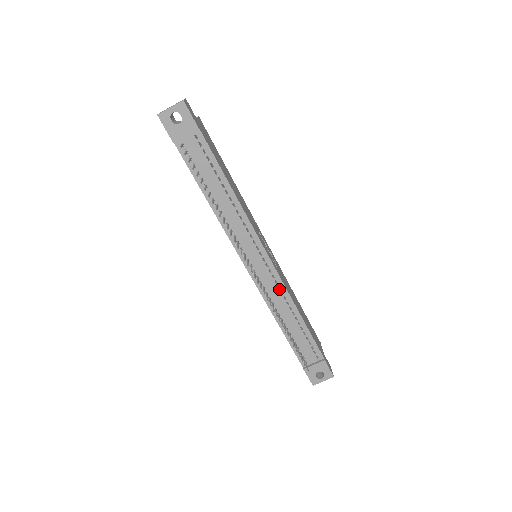
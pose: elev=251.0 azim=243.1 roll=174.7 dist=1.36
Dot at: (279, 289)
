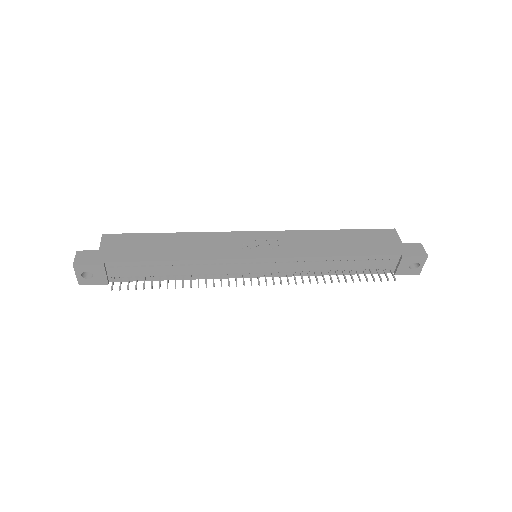
Dot at: (297, 262)
